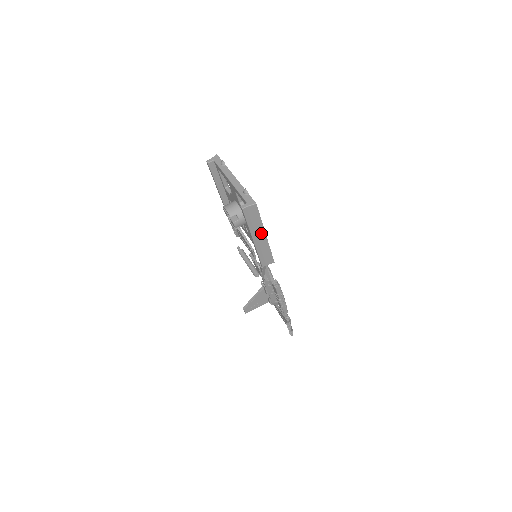
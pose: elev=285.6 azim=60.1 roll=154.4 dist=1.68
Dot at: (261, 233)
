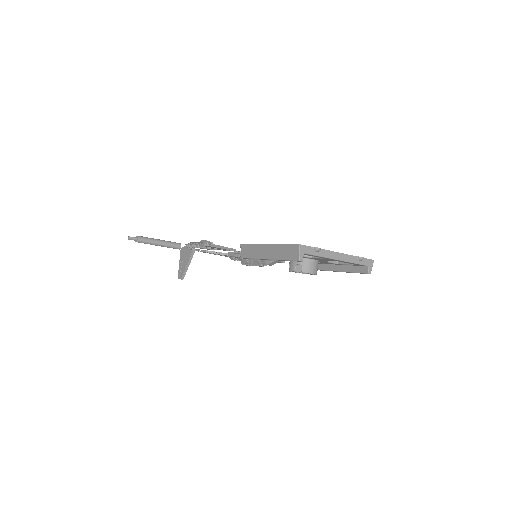
Dot at: occluded
